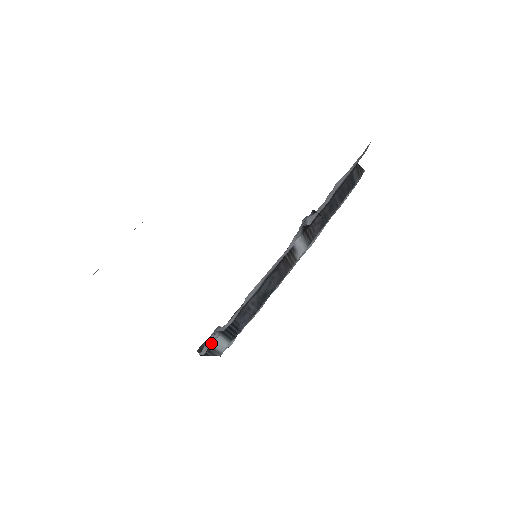
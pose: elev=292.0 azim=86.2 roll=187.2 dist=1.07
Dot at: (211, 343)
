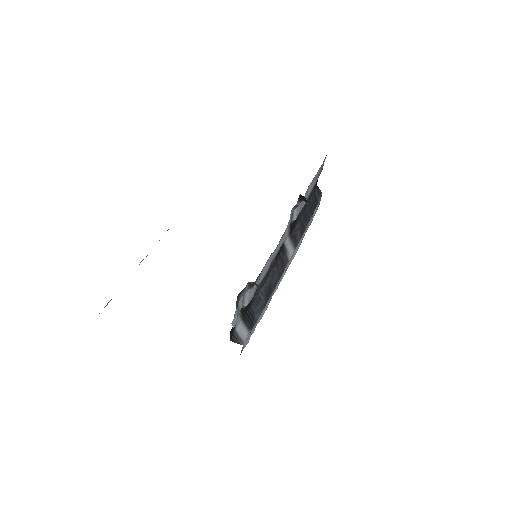
Dot at: (235, 326)
